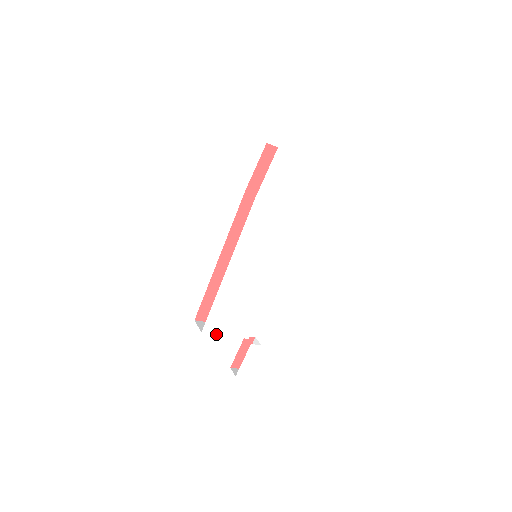
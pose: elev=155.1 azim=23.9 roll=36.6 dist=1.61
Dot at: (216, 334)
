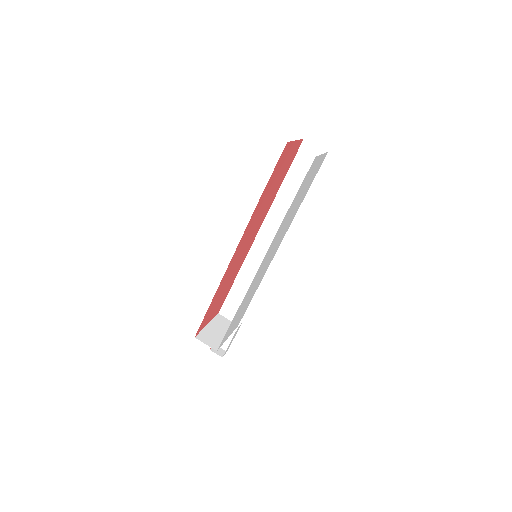
Dot at: occluded
